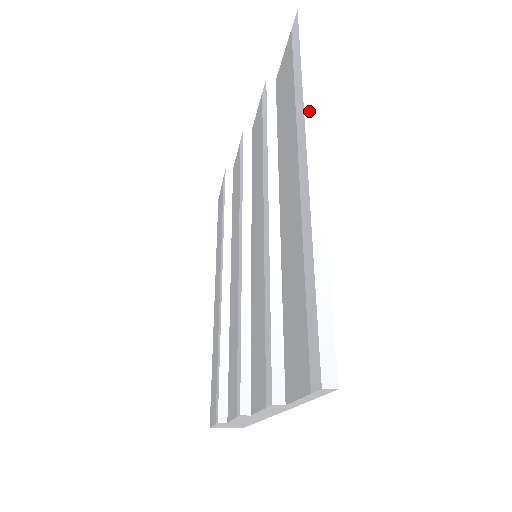
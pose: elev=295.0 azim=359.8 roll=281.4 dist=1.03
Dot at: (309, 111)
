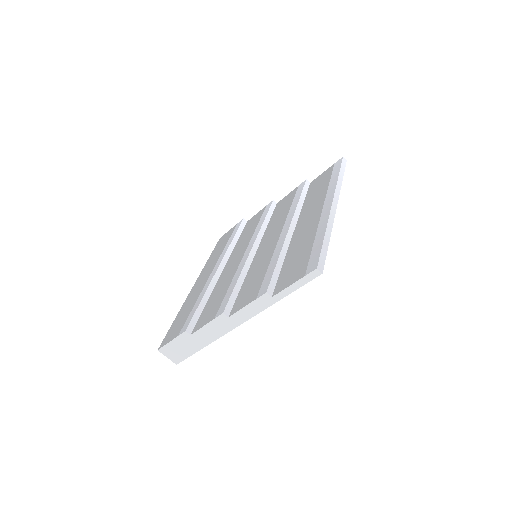
Dot at: (338, 189)
